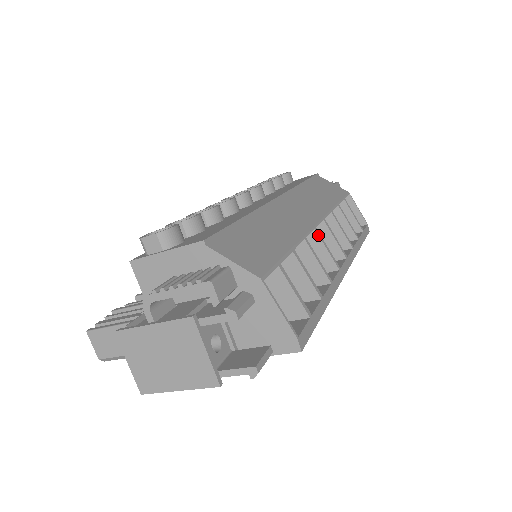
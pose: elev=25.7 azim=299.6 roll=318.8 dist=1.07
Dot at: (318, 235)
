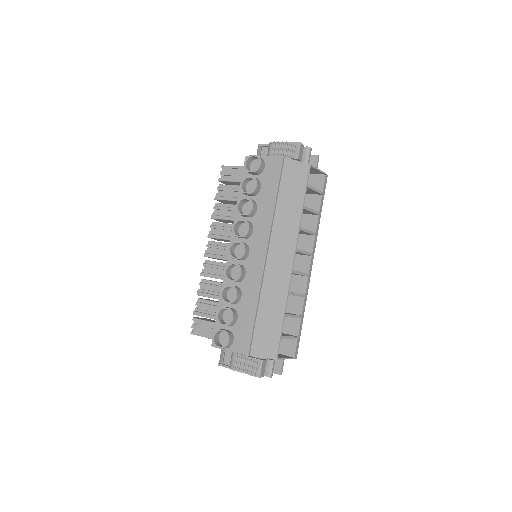
Dot at: occluded
